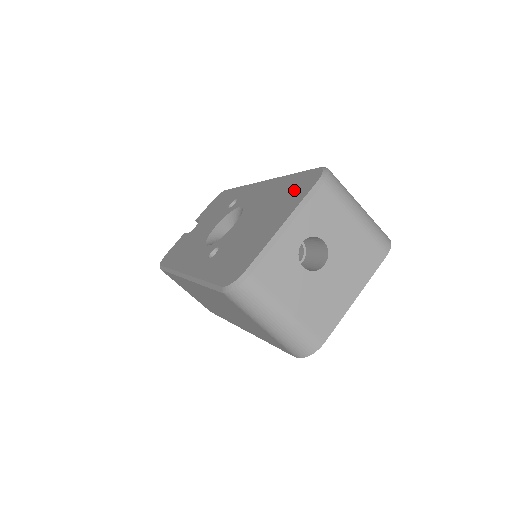
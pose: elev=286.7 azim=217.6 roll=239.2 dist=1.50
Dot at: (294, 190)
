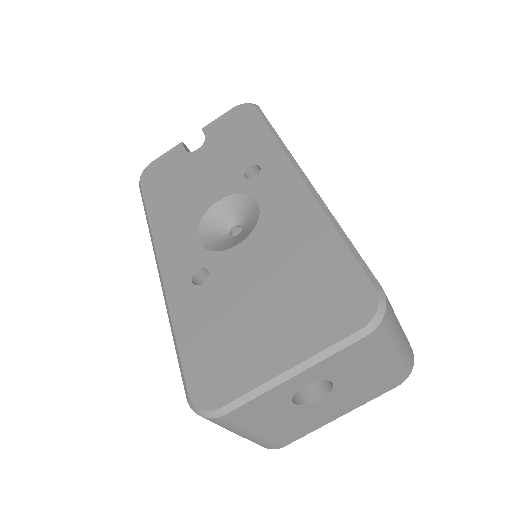
Dot at: (329, 295)
